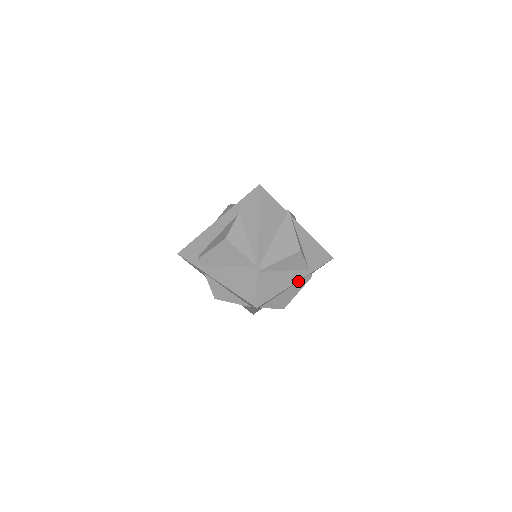
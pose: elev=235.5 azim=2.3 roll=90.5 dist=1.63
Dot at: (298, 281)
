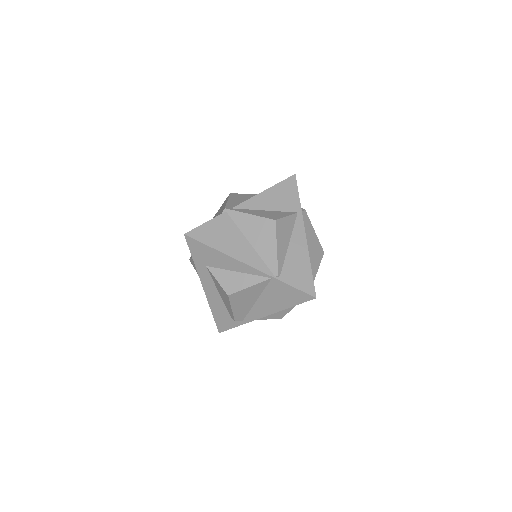
Dot at: occluded
